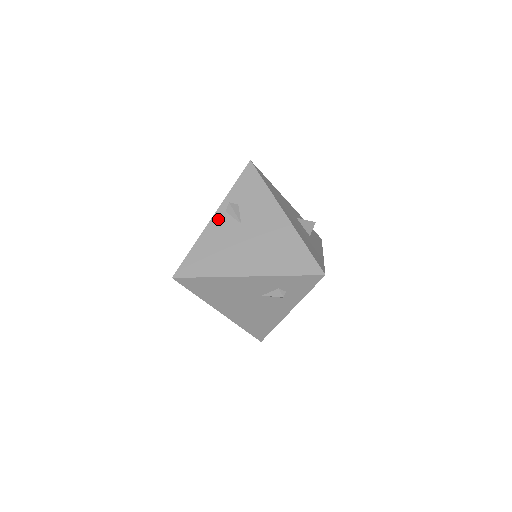
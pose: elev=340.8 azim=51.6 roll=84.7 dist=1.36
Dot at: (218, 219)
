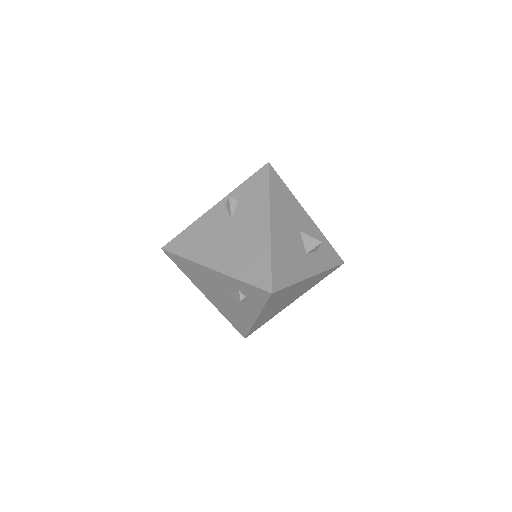
Dot at: (217, 209)
